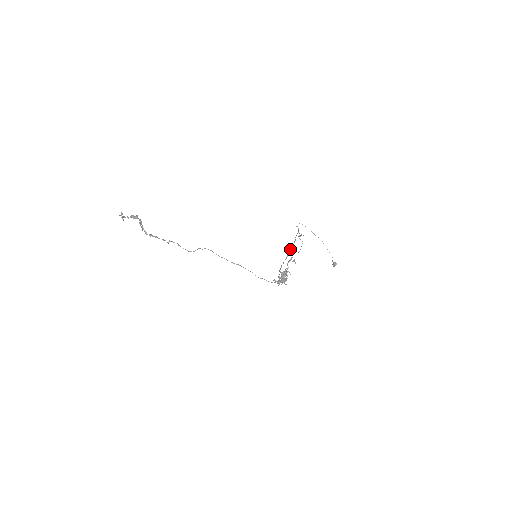
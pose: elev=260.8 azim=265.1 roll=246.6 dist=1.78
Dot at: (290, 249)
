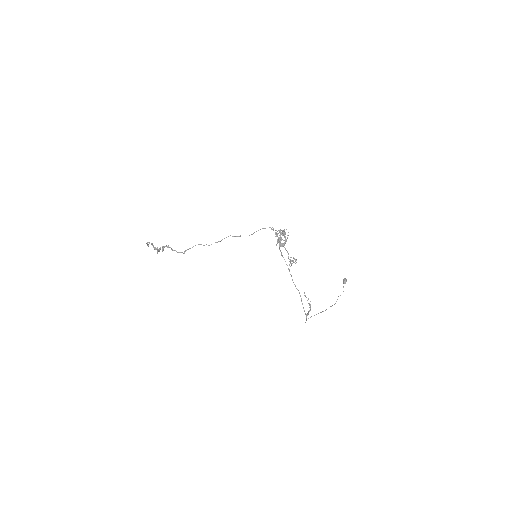
Dot at: (293, 282)
